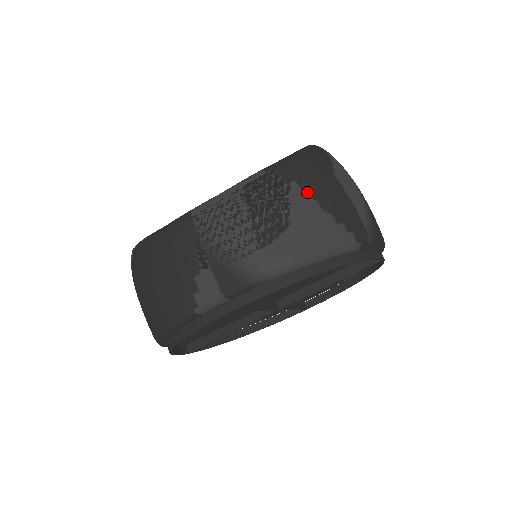
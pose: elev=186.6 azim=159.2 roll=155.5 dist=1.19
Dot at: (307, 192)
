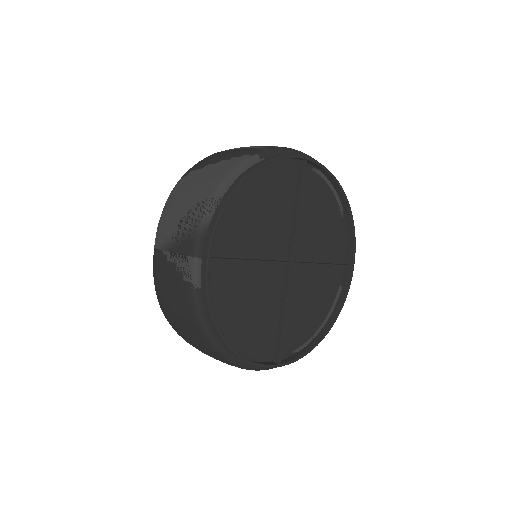
Dot at: (200, 167)
